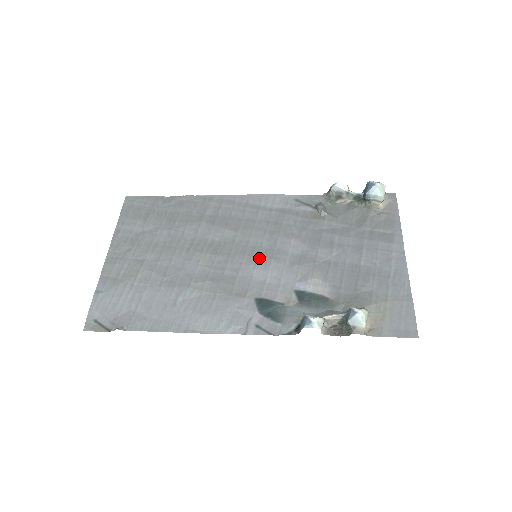
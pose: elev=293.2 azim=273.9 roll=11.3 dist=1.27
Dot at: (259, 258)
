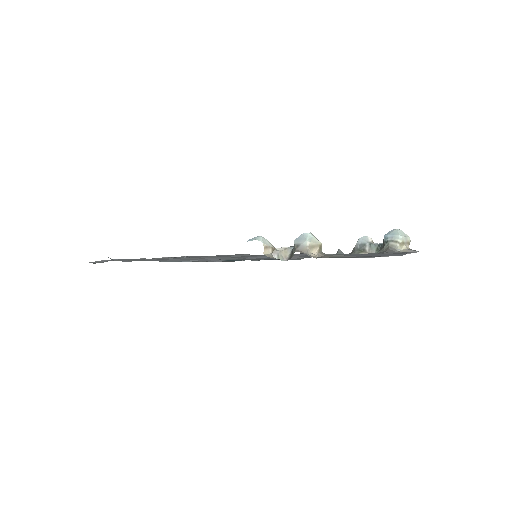
Dot at: occluded
